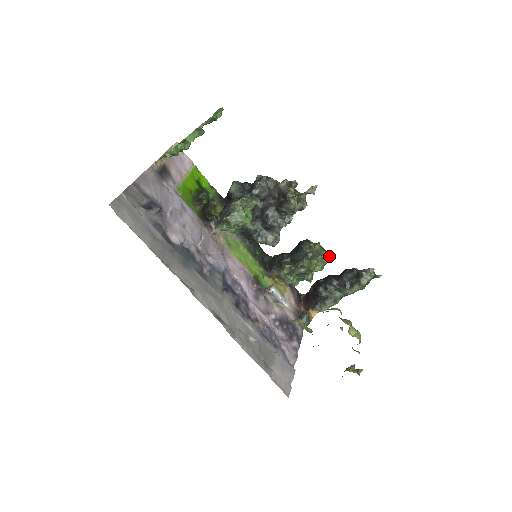
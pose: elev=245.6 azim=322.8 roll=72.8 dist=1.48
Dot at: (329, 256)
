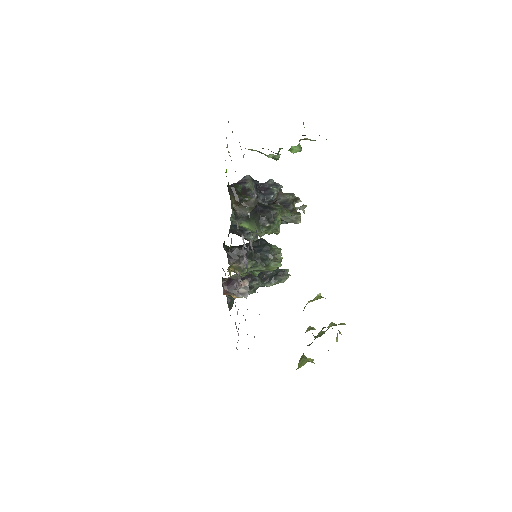
Dot at: occluded
